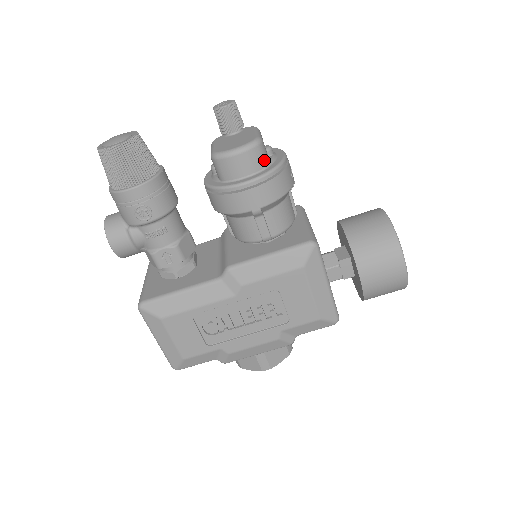
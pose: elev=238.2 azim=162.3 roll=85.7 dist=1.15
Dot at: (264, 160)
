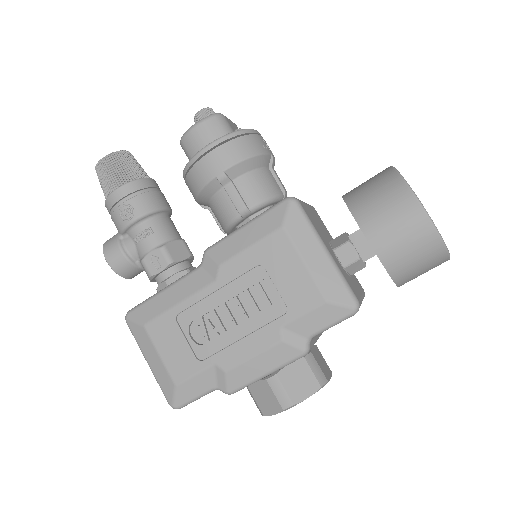
Dot at: (225, 130)
